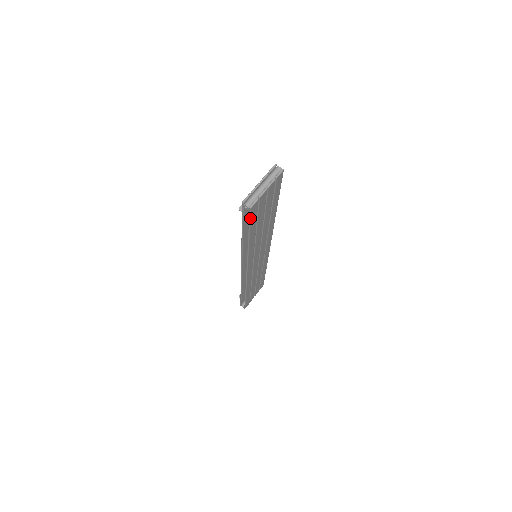
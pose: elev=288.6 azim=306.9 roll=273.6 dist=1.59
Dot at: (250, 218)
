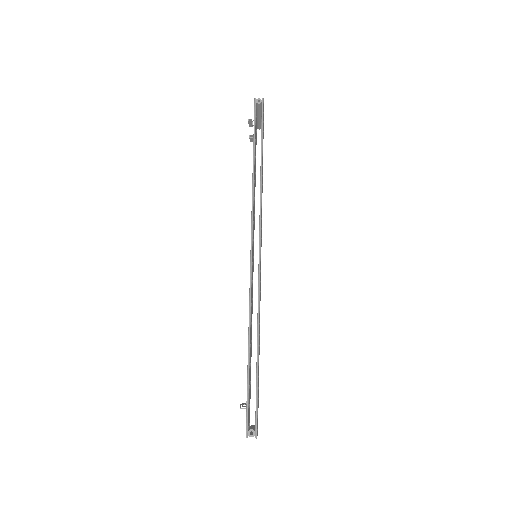
Dot at: occluded
